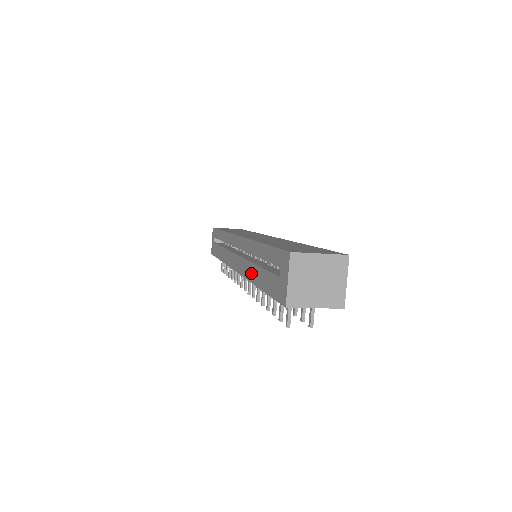
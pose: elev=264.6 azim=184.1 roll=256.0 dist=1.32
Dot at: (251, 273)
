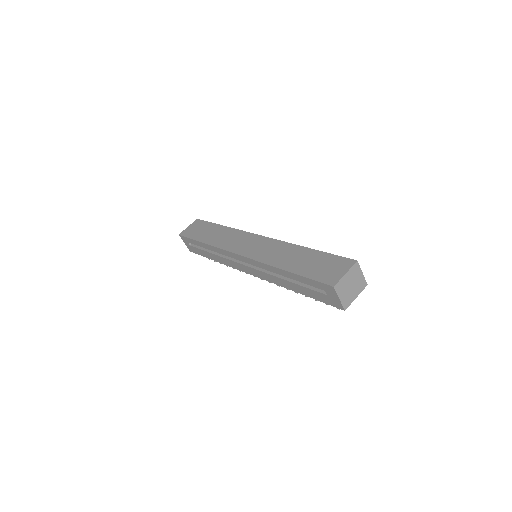
Dot at: (282, 283)
